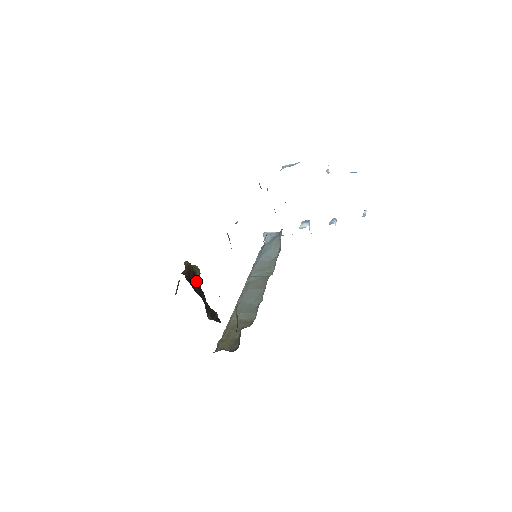
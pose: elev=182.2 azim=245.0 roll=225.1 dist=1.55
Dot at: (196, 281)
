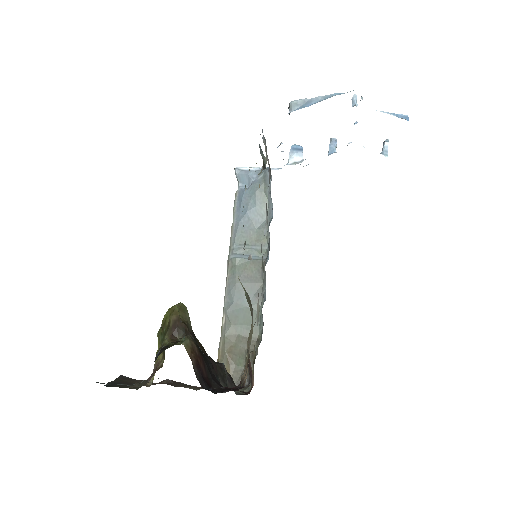
Dot at: (205, 363)
